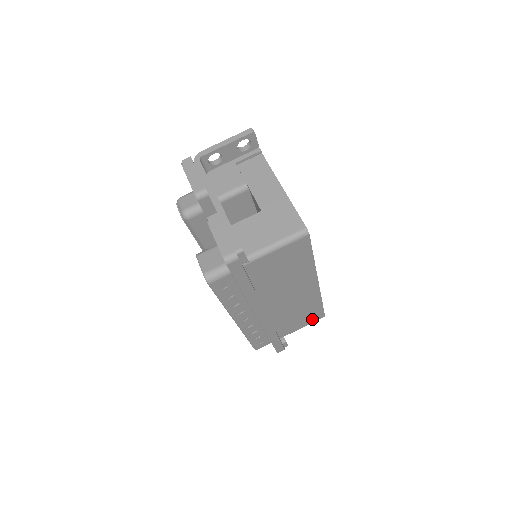
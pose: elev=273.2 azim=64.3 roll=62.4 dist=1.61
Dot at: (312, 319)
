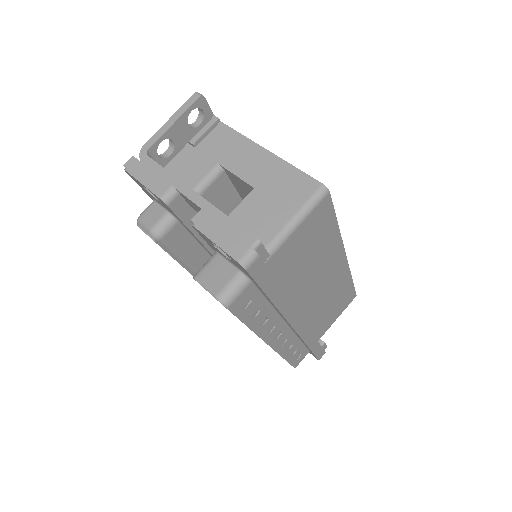
Dot at: (344, 304)
